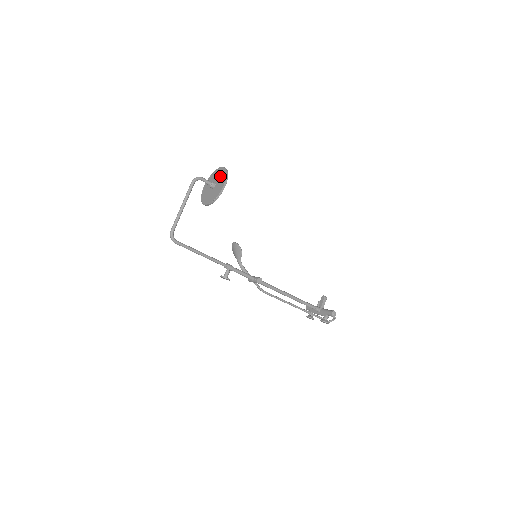
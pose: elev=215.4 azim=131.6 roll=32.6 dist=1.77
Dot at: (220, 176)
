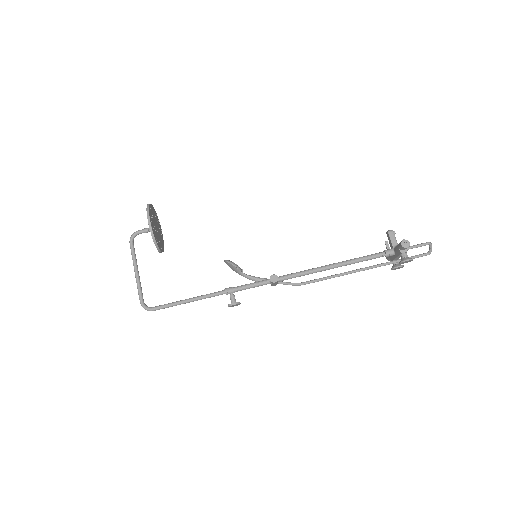
Dot at: occluded
